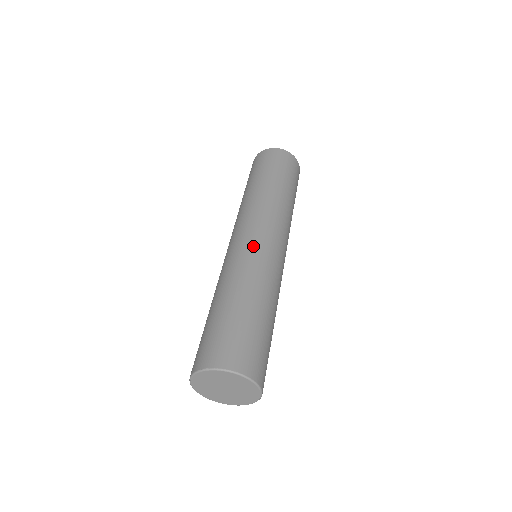
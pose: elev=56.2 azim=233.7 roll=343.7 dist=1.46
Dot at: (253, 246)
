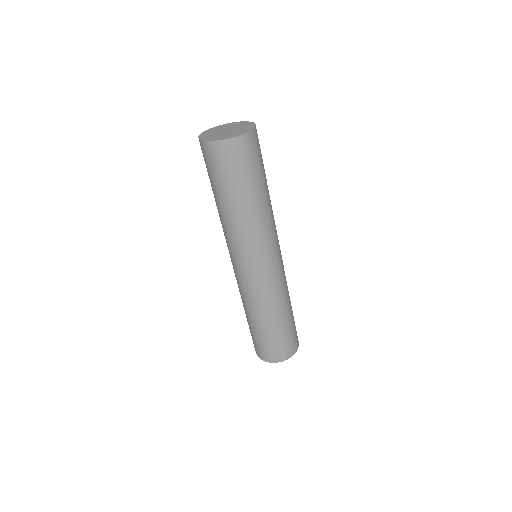
Dot at: (238, 278)
